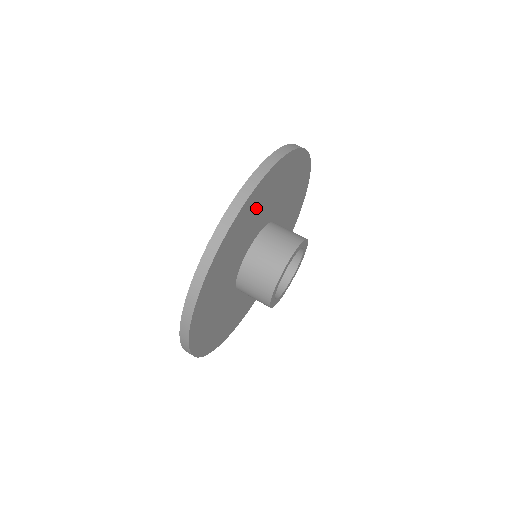
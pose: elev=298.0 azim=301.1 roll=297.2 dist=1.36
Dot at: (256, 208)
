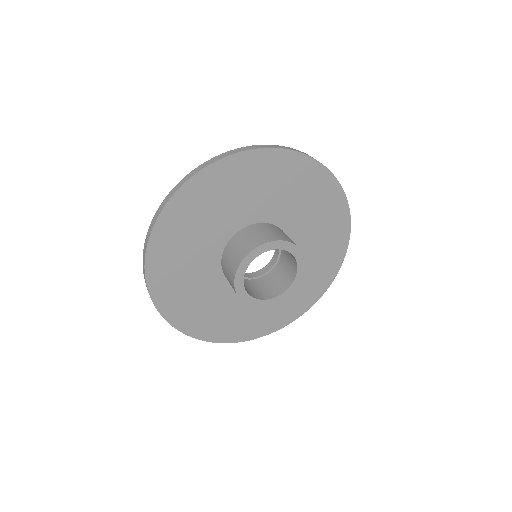
Dot at: (310, 193)
